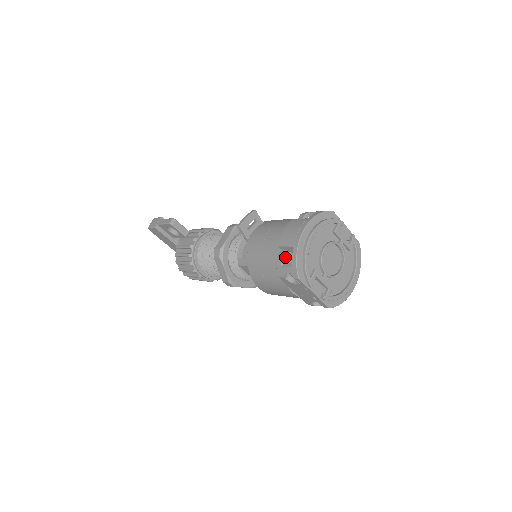
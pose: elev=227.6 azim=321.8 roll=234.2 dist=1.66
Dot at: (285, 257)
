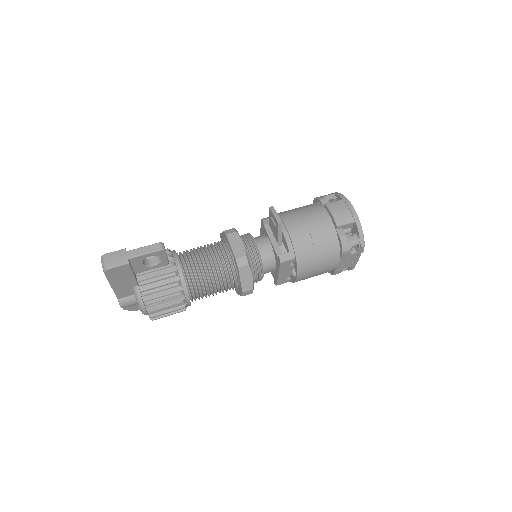
Dot at: (344, 234)
